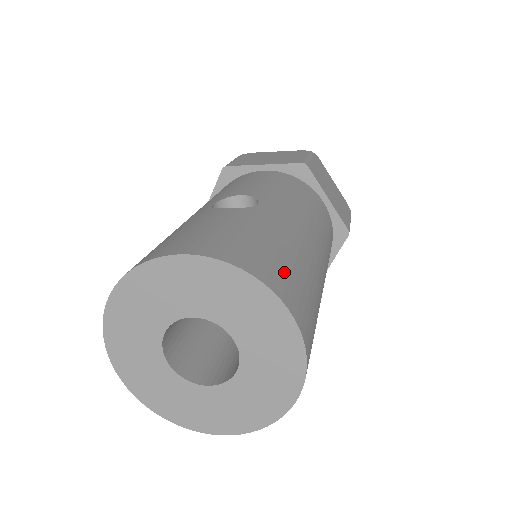
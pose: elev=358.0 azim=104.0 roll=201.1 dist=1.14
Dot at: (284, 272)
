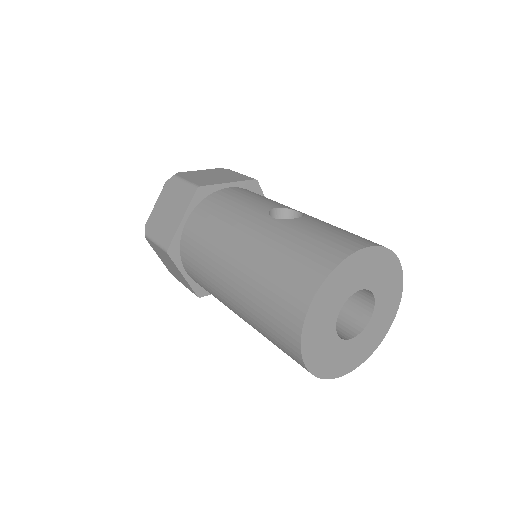
Dot at: occluded
